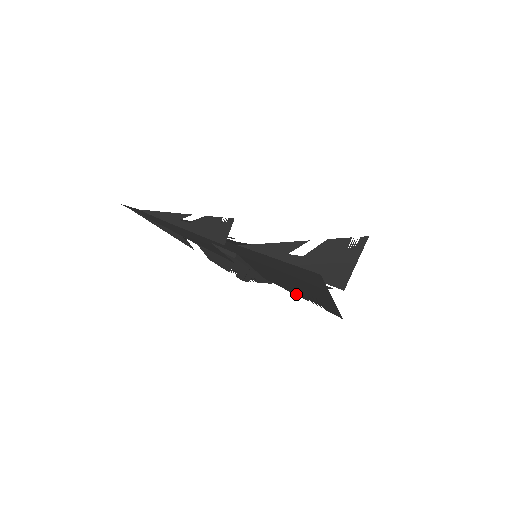
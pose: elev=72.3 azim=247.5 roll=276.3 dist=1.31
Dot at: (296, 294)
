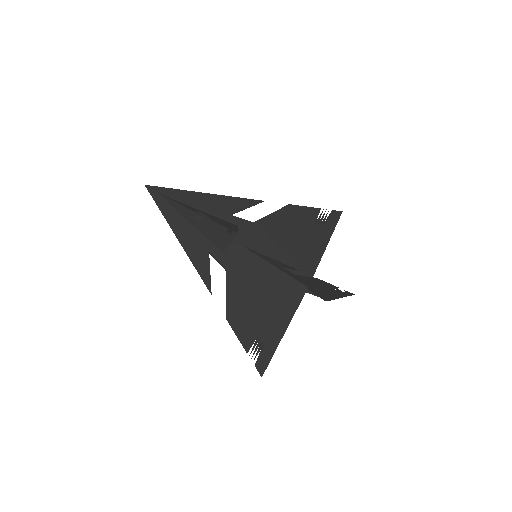
Dot at: (242, 342)
